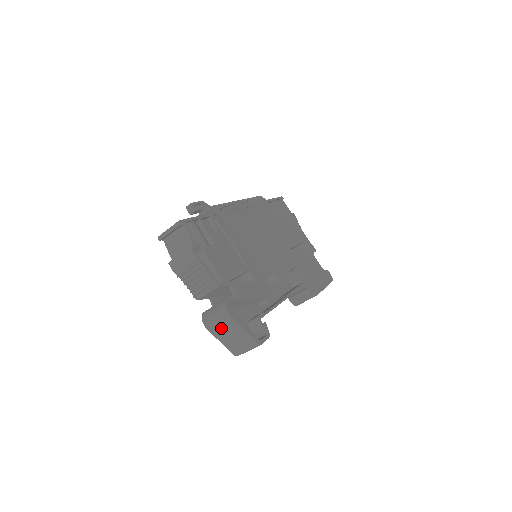
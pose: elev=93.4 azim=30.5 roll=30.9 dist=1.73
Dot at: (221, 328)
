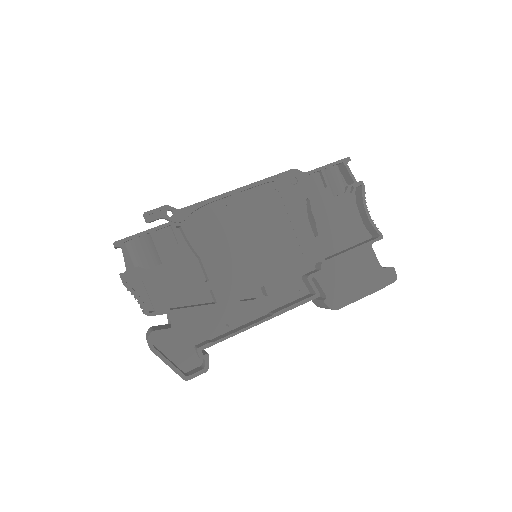
Dot at: occluded
